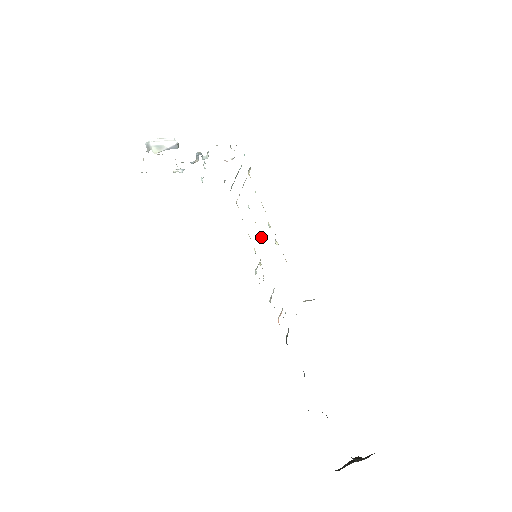
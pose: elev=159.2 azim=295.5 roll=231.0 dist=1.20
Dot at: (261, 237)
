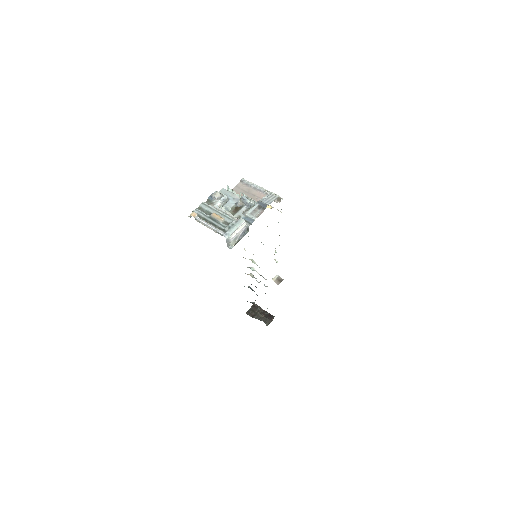
Dot at: occluded
